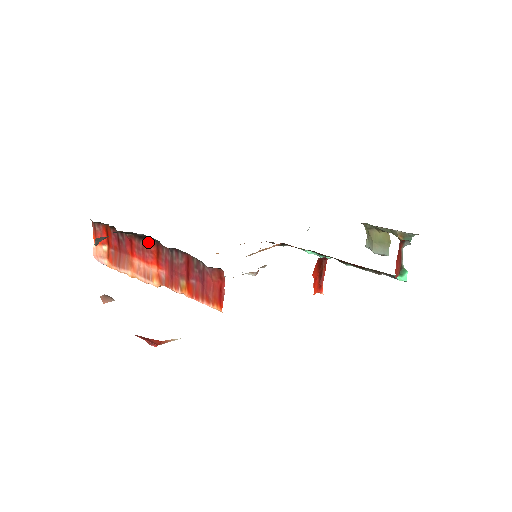
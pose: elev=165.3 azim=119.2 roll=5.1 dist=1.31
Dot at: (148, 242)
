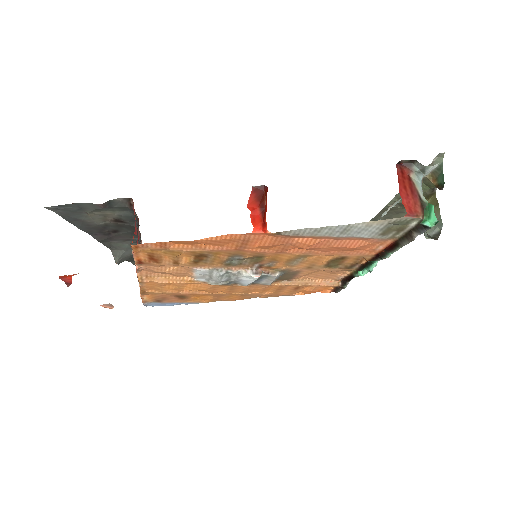
Dot at: occluded
